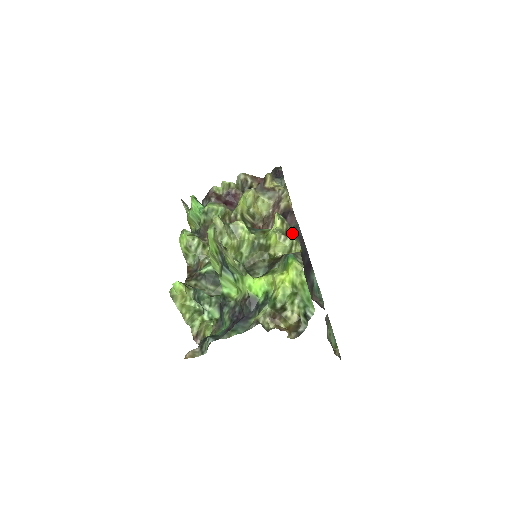
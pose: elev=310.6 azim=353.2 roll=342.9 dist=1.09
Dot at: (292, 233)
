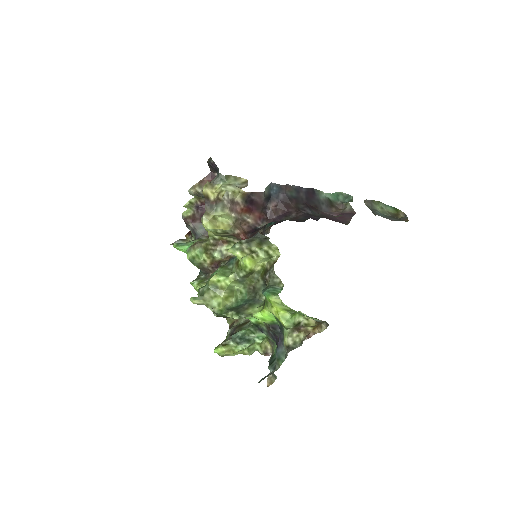
Dot at: (258, 246)
